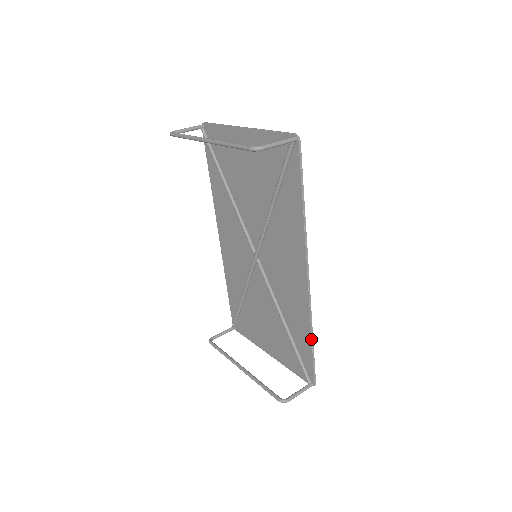
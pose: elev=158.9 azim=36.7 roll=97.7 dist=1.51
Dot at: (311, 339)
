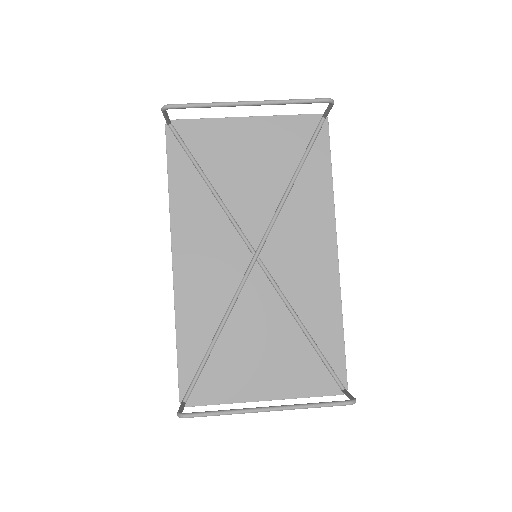
Dot at: occluded
